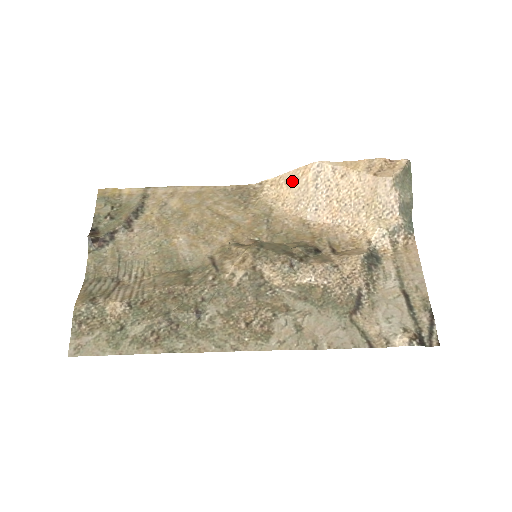
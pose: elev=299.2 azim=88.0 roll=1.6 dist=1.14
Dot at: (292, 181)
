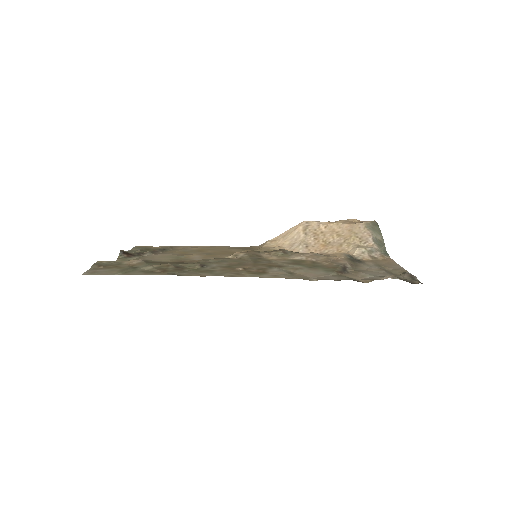
Dot at: (287, 235)
